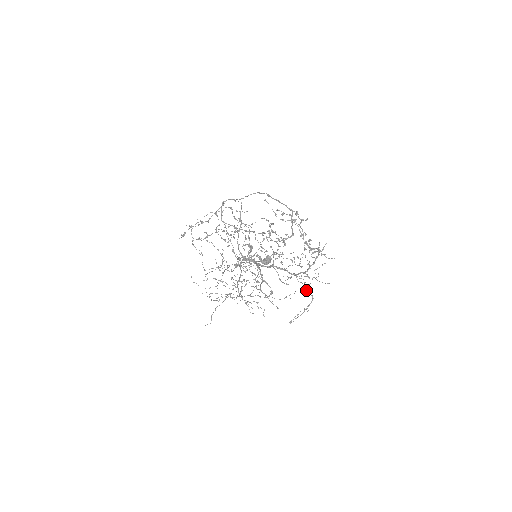
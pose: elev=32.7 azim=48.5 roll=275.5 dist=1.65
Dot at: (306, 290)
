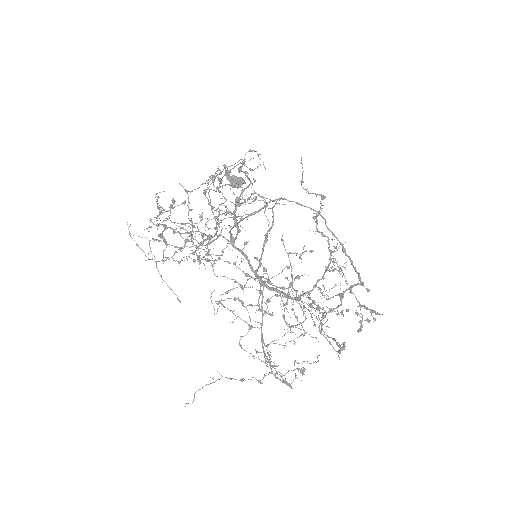
Dot at: (317, 358)
